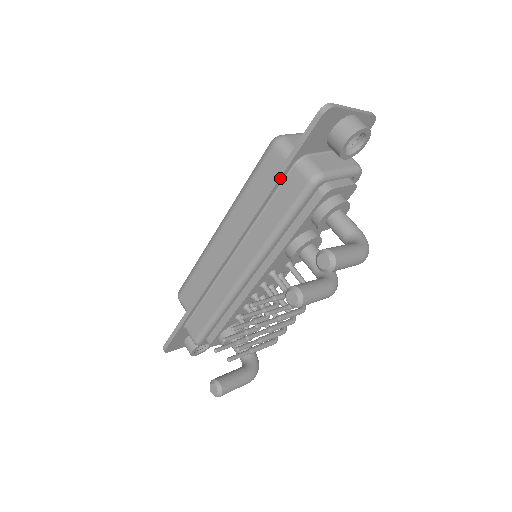
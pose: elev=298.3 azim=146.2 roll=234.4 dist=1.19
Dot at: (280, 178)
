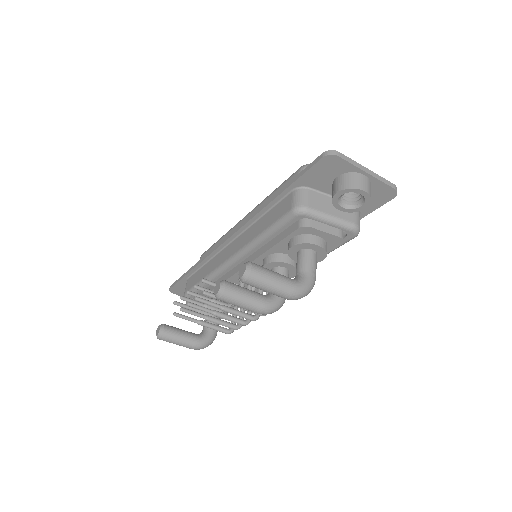
Dot at: (279, 195)
